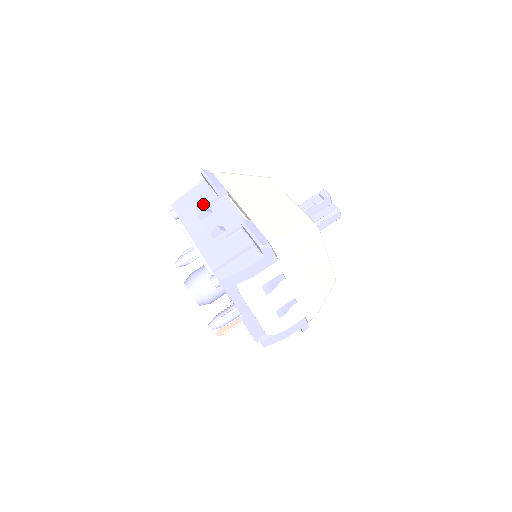
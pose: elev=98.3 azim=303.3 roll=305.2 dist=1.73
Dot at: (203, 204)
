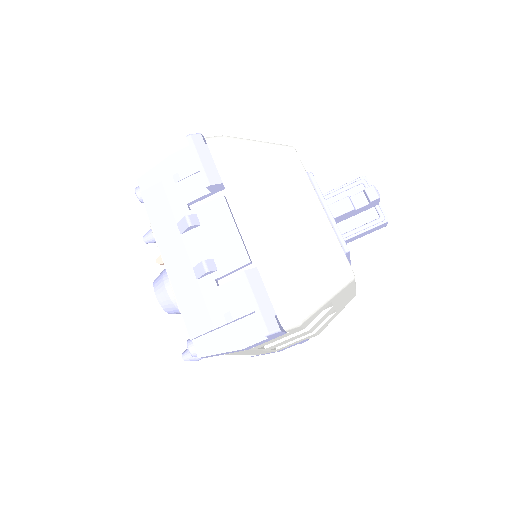
Dot at: (186, 200)
